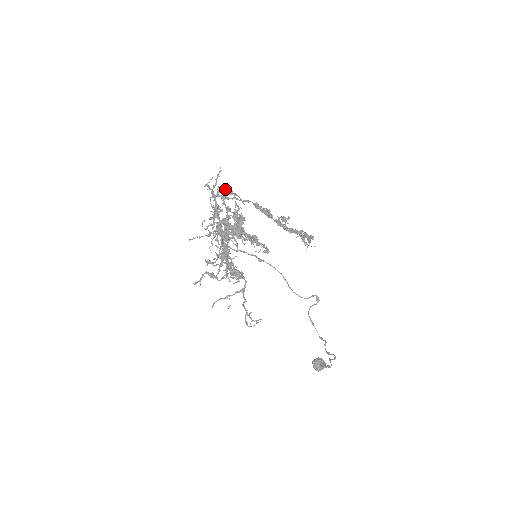
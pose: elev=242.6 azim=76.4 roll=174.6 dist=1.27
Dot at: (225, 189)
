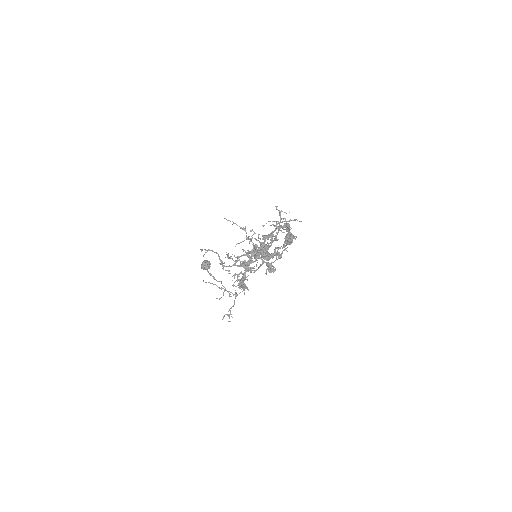
Dot at: (287, 223)
